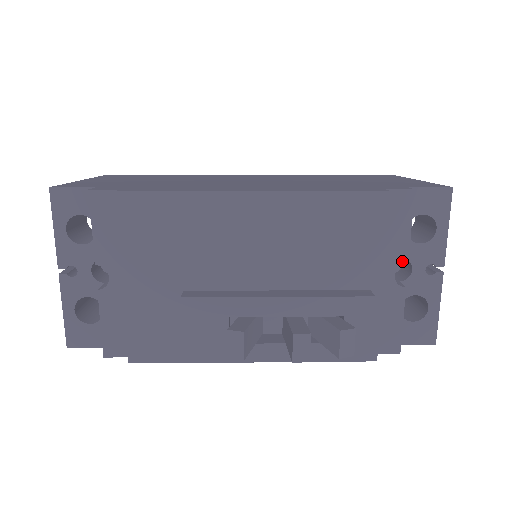
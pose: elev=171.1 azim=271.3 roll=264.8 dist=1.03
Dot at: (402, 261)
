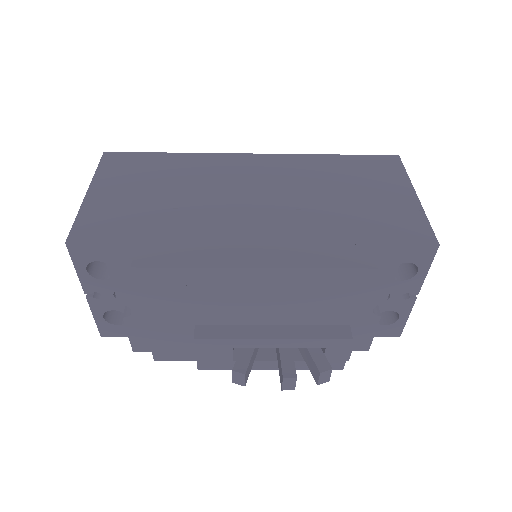
Dot at: (381, 302)
